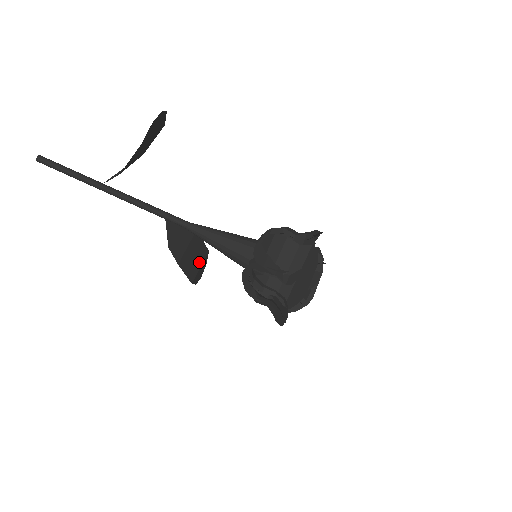
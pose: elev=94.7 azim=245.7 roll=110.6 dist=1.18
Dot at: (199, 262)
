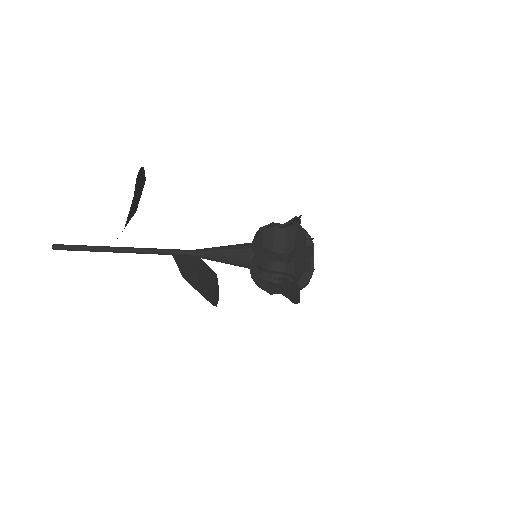
Dot at: (212, 286)
